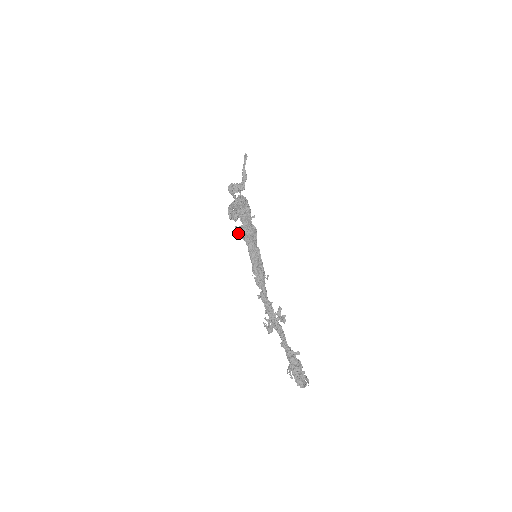
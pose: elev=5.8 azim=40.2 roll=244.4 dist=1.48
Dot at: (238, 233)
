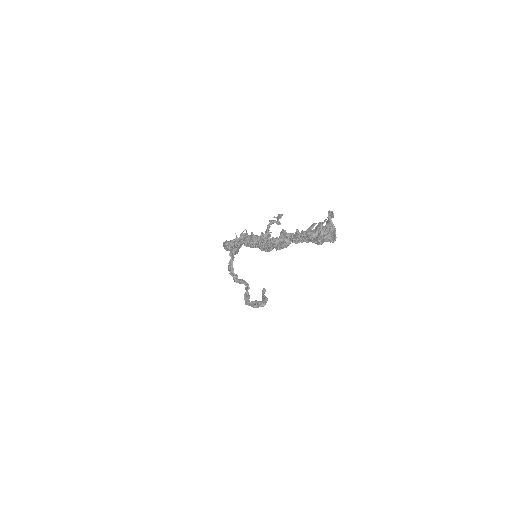
Dot at: (229, 246)
